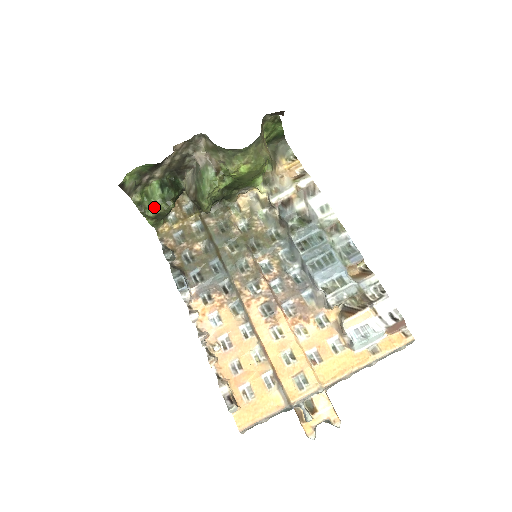
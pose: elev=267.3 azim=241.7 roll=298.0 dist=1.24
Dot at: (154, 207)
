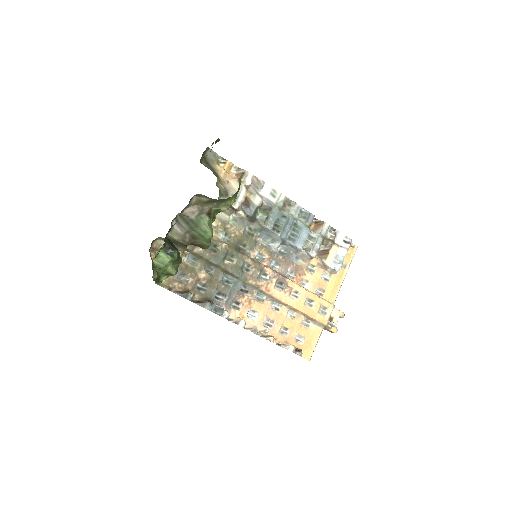
Dot at: (172, 273)
